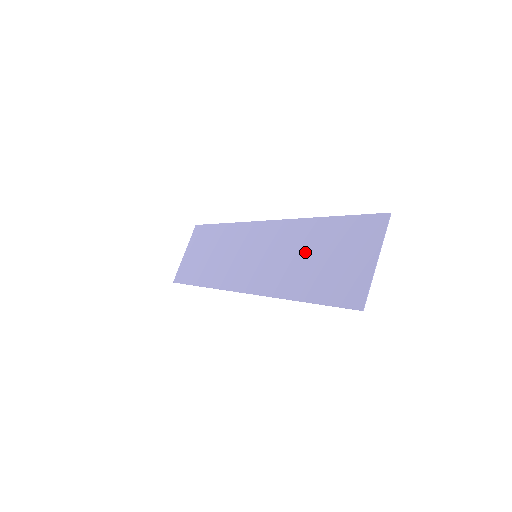
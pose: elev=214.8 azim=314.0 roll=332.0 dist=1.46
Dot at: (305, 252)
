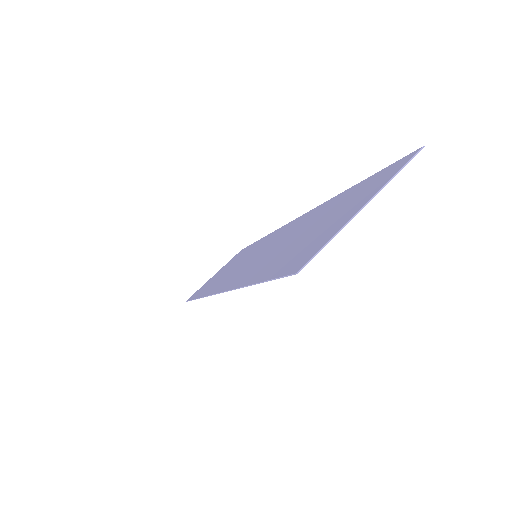
Dot at: (297, 232)
